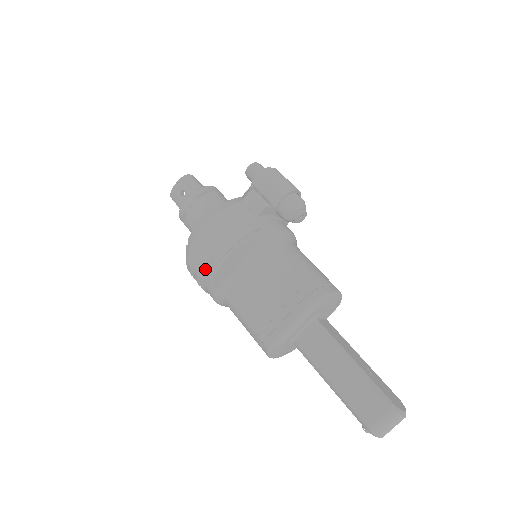
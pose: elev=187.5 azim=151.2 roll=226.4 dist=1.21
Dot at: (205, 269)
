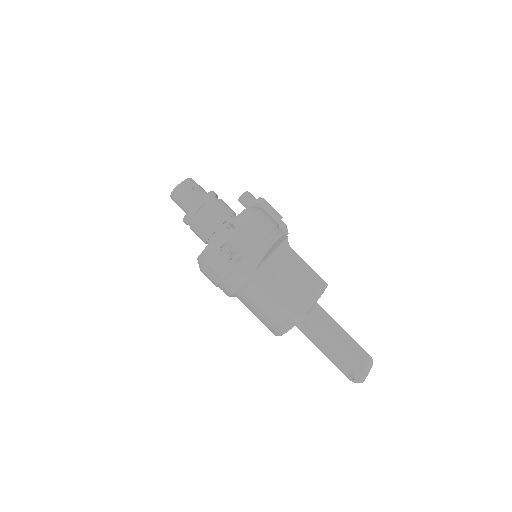
Dot at: (257, 245)
